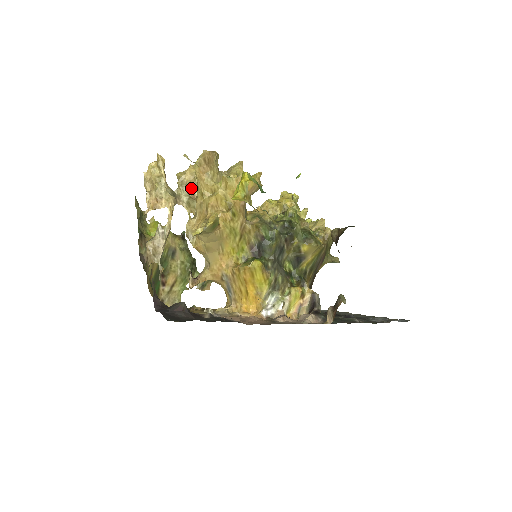
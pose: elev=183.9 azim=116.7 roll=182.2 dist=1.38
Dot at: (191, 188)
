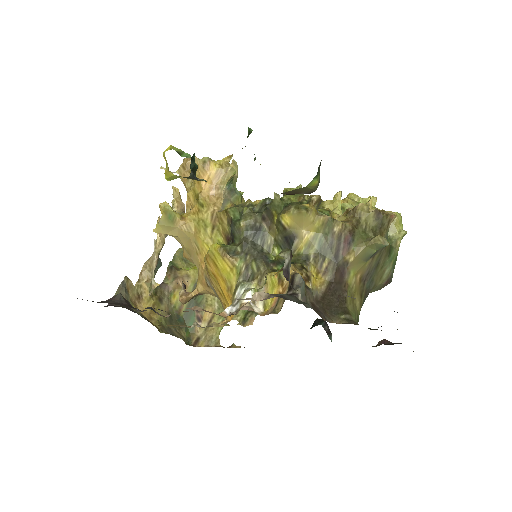
Dot at: occluded
